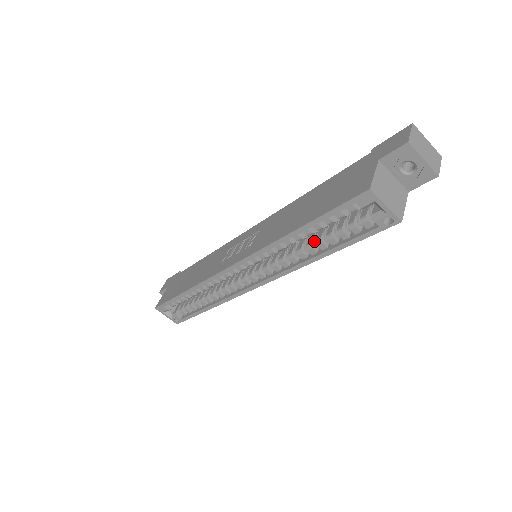
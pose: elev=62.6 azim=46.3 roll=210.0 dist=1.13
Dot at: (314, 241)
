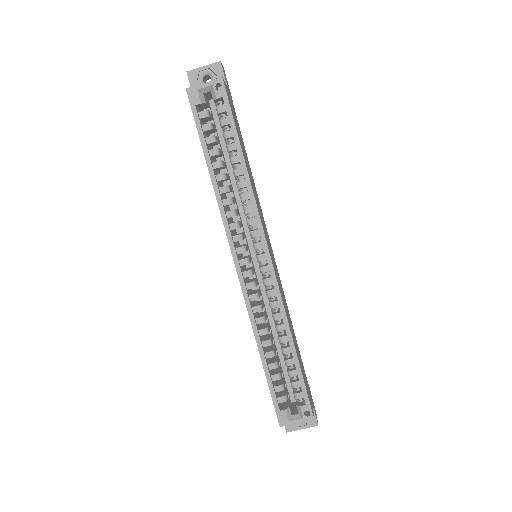
Dot at: (234, 169)
